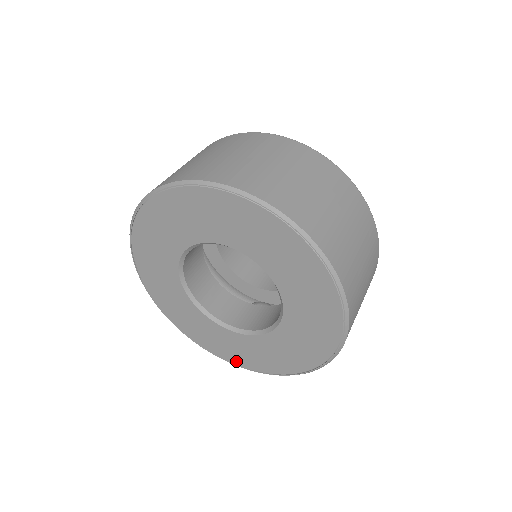
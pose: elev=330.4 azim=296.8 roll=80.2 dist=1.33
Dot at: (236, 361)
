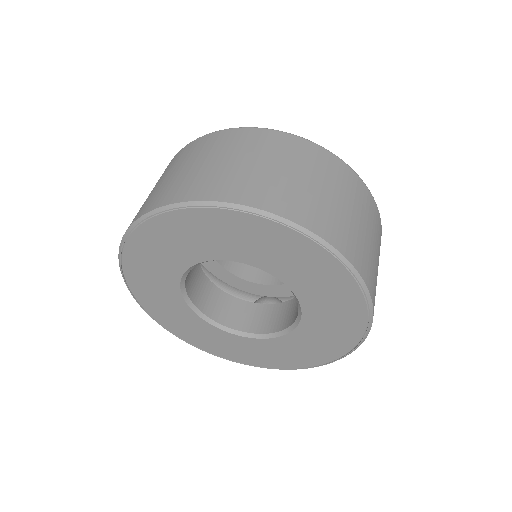
Dot at: (255, 363)
